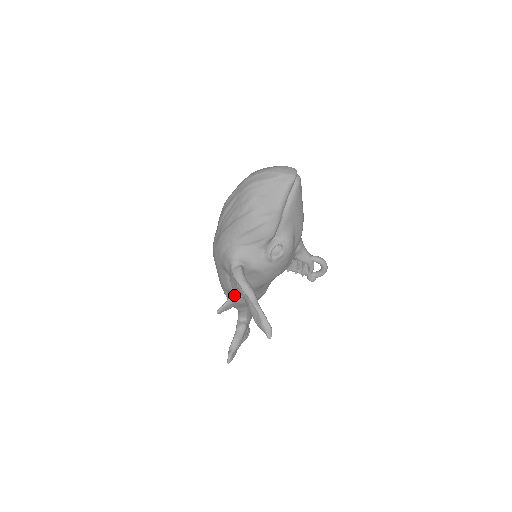
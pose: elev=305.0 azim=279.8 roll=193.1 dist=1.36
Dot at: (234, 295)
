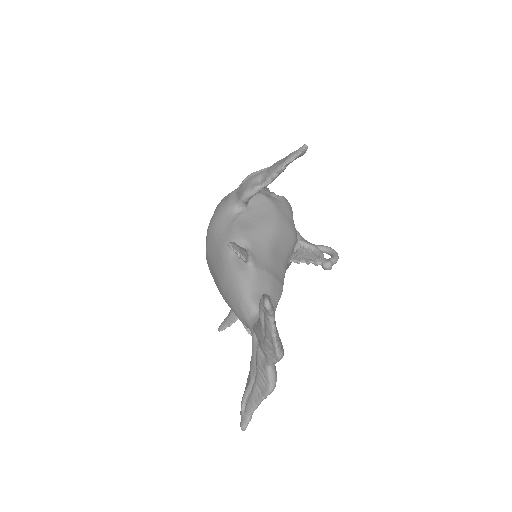
Dot at: (245, 248)
